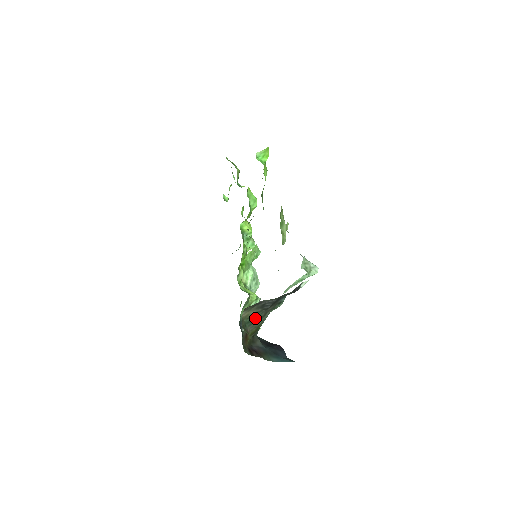
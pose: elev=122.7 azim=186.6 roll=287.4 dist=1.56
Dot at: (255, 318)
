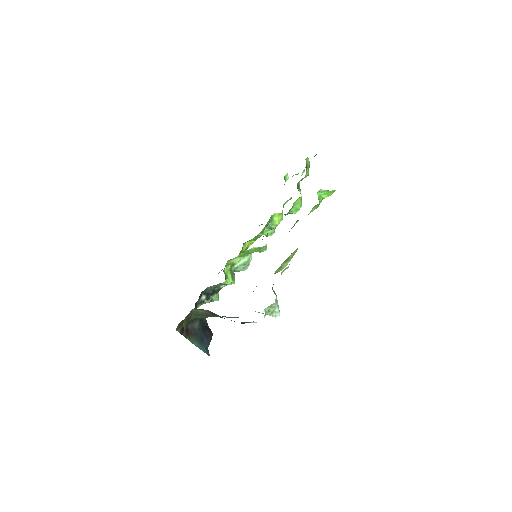
Dot at: (203, 315)
